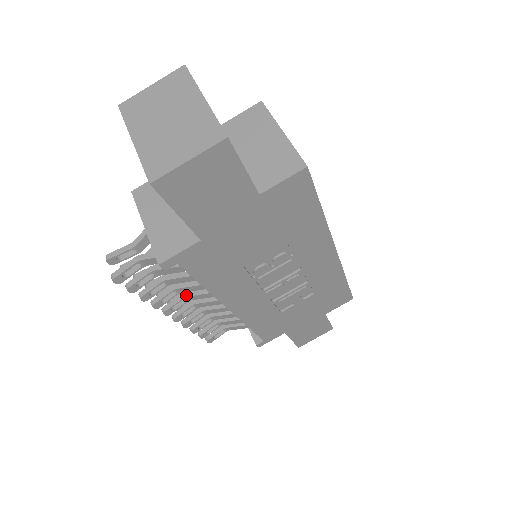
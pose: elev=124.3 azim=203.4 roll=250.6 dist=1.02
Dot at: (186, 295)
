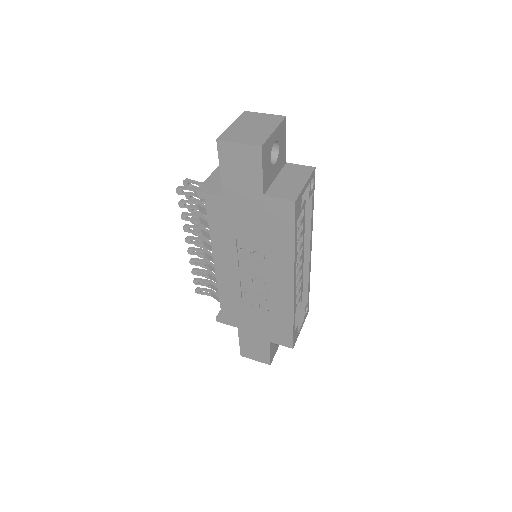
Dot at: (204, 240)
